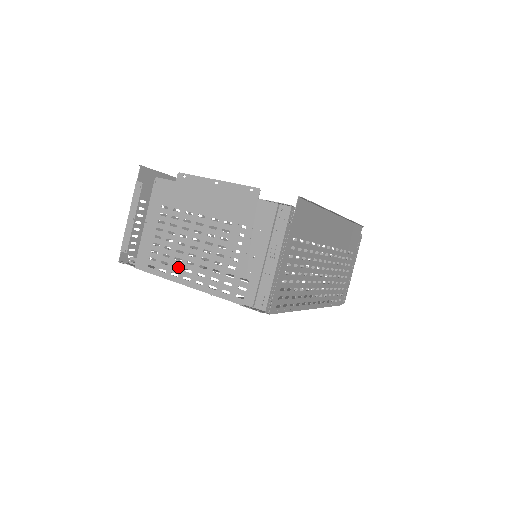
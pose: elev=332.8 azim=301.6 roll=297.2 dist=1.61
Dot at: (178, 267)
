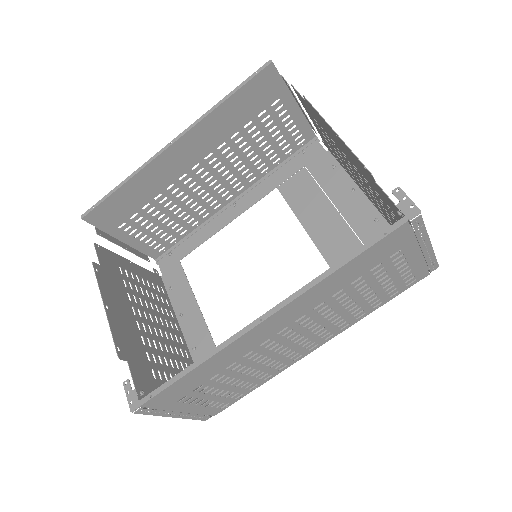
Dot at: (220, 220)
